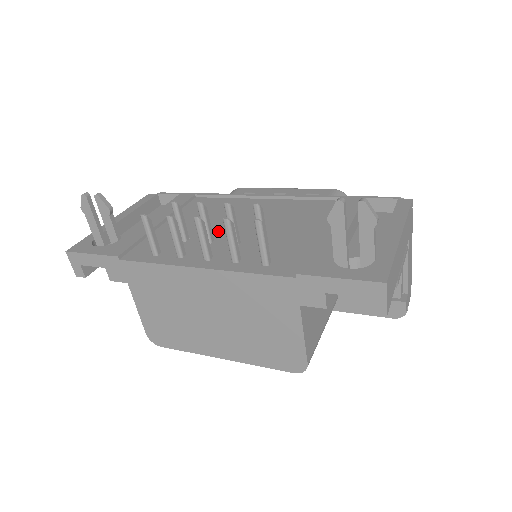
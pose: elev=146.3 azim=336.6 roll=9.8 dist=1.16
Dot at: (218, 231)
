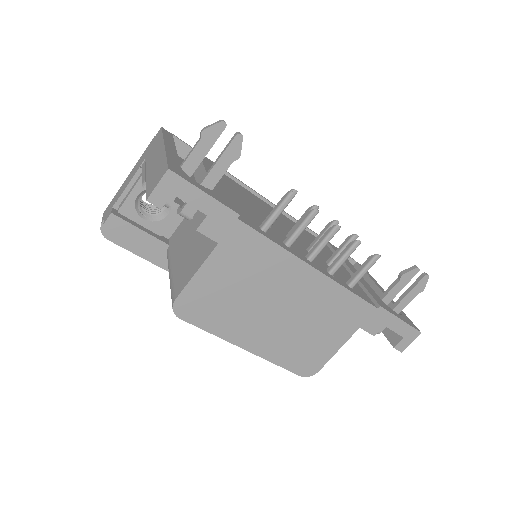
Dot at: (282, 229)
